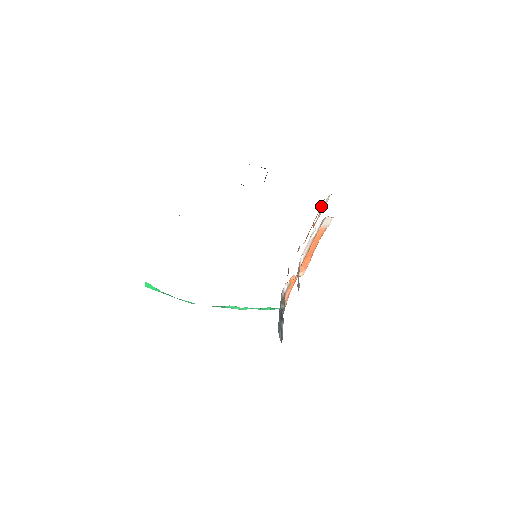
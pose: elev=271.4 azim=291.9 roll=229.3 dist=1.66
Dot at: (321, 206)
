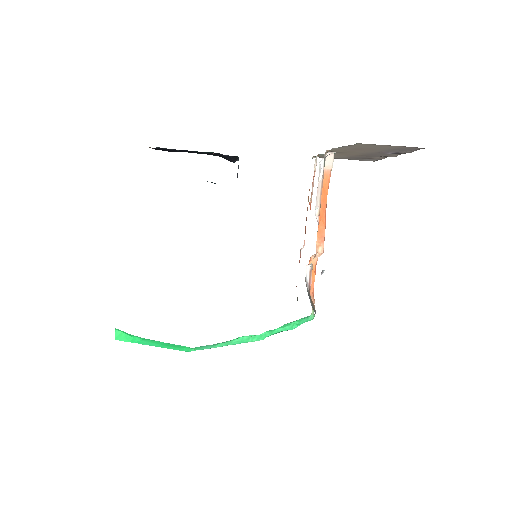
Dot at: occluded
